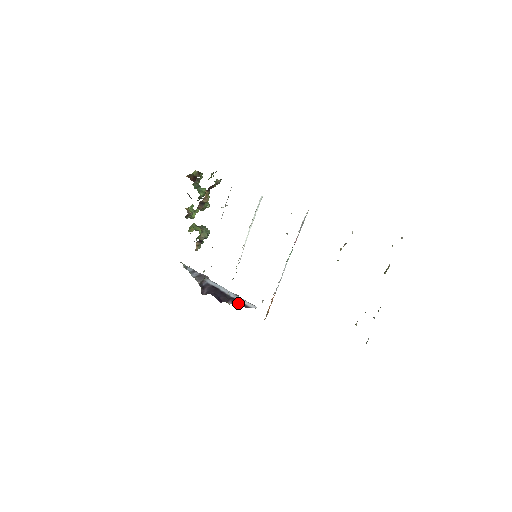
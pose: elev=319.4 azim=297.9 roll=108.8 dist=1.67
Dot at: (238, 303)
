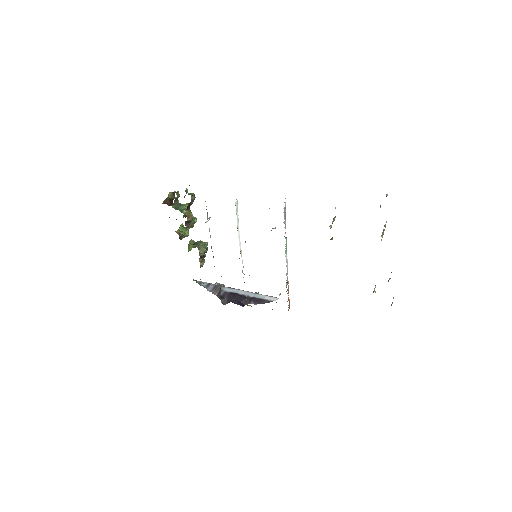
Dot at: (259, 301)
